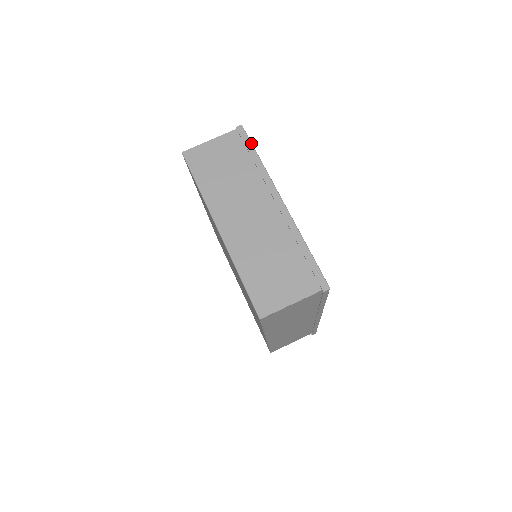
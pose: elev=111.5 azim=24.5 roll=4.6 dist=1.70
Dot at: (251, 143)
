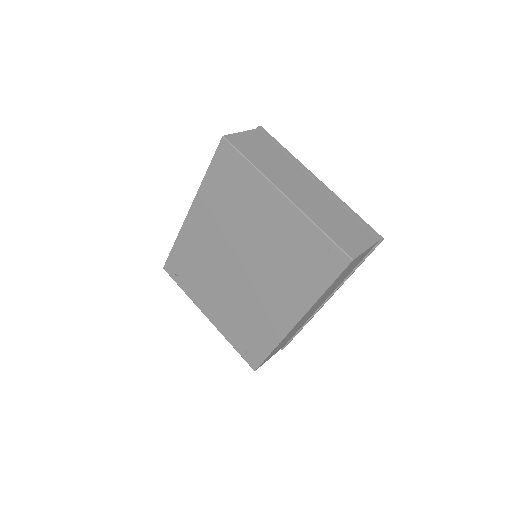
Dot at: (275, 139)
